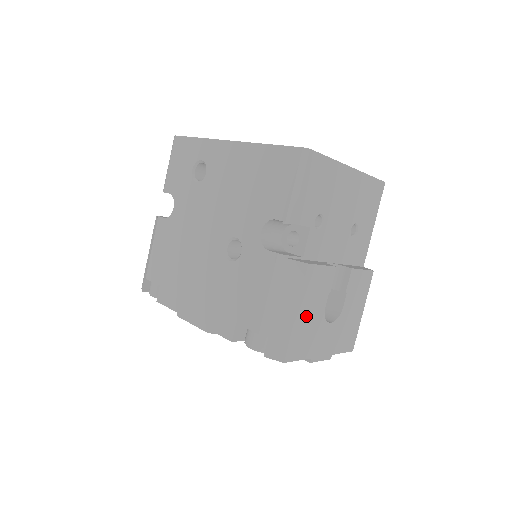
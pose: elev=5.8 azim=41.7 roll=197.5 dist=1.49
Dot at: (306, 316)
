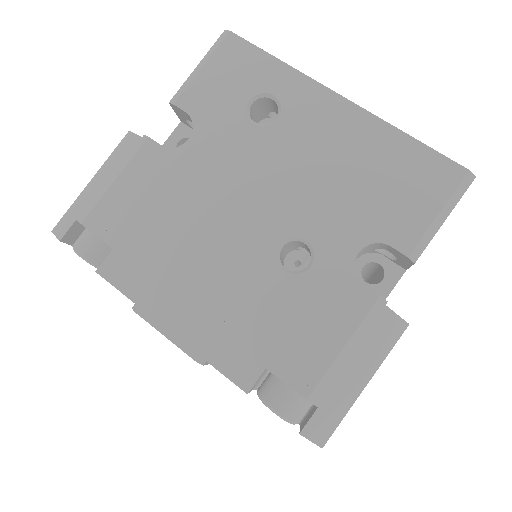
Dot at: occluded
